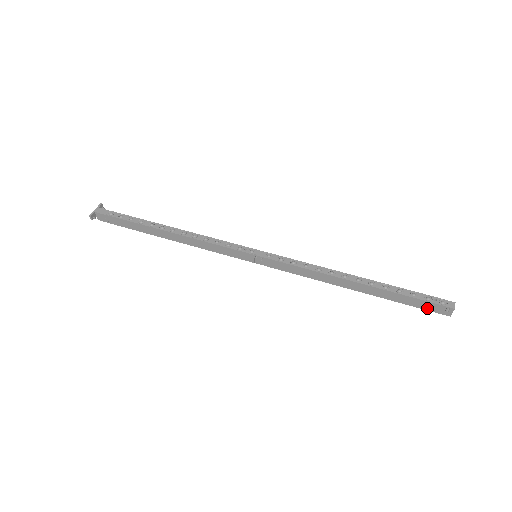
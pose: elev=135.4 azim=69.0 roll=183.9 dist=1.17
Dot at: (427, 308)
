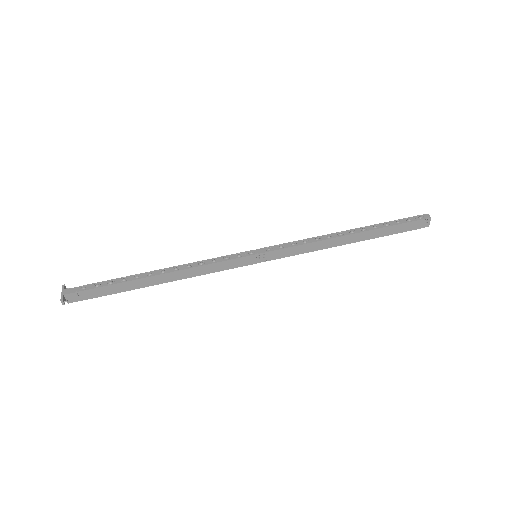
Dot at: (411, 228)
